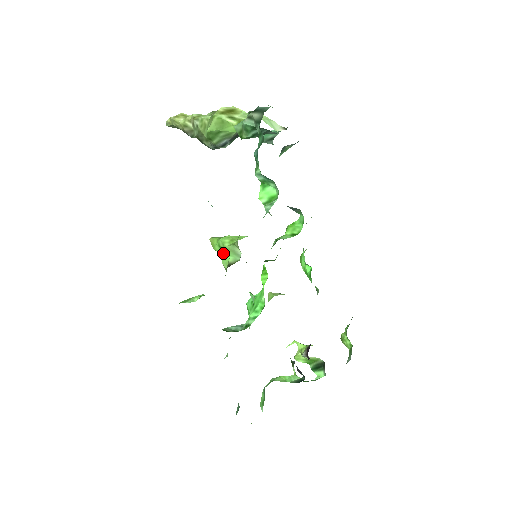
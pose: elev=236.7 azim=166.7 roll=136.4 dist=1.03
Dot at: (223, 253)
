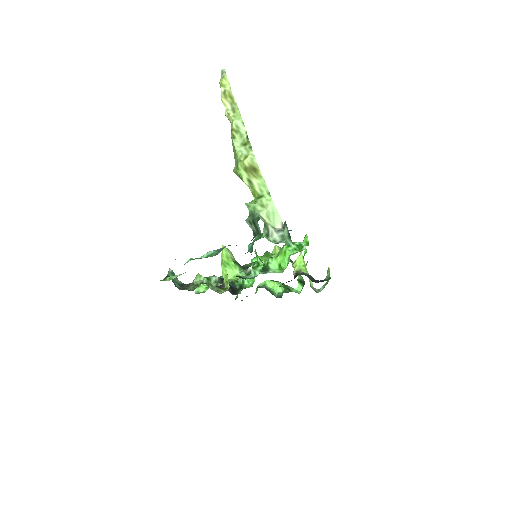
Dot at: occluded
